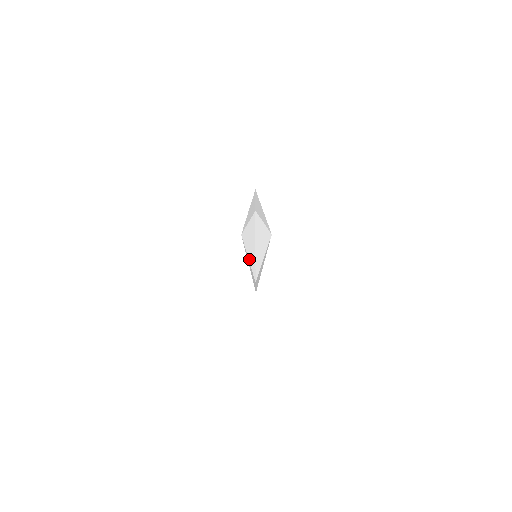
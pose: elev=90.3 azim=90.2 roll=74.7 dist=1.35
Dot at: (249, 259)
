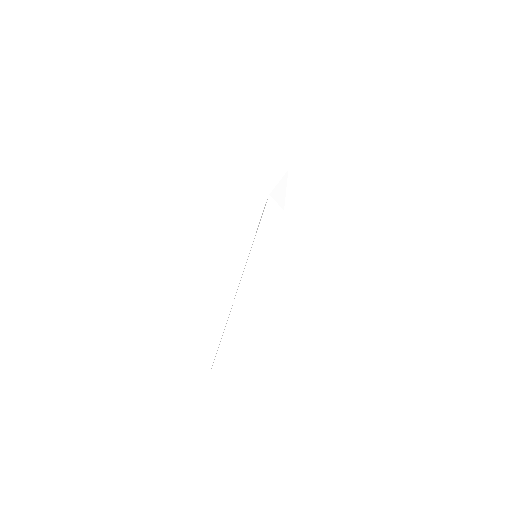
Dot at: occluded
